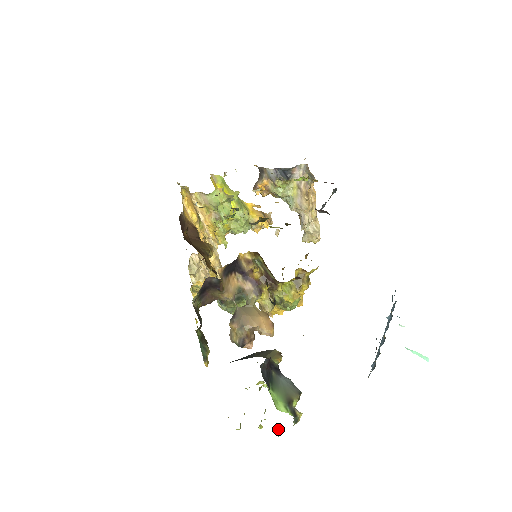
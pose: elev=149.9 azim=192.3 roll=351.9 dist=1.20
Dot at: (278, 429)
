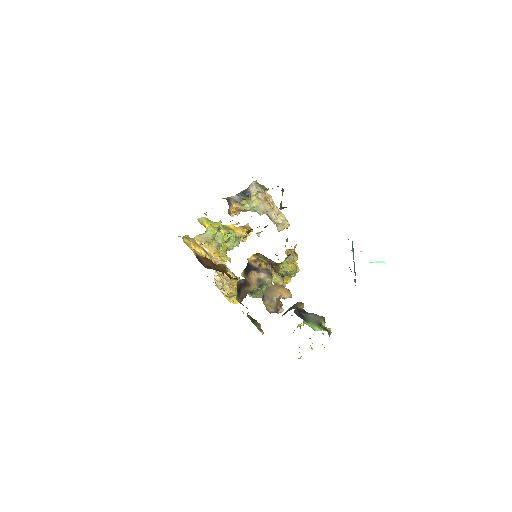
Dot at: (322, 344)
